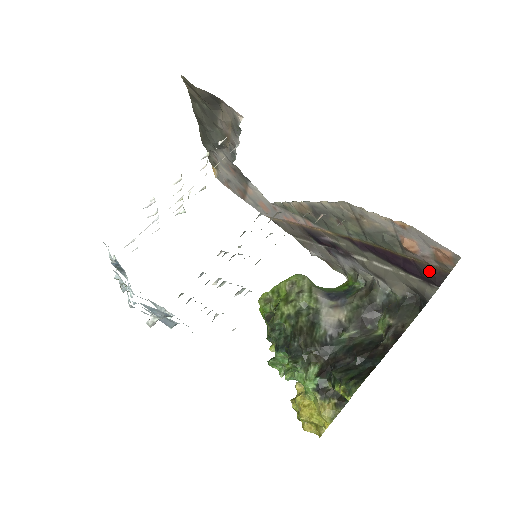
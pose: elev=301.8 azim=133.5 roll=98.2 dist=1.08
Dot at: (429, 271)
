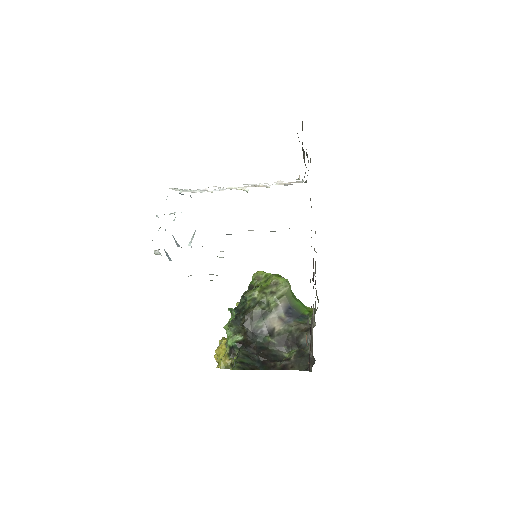
Dot at: (309, 361)
